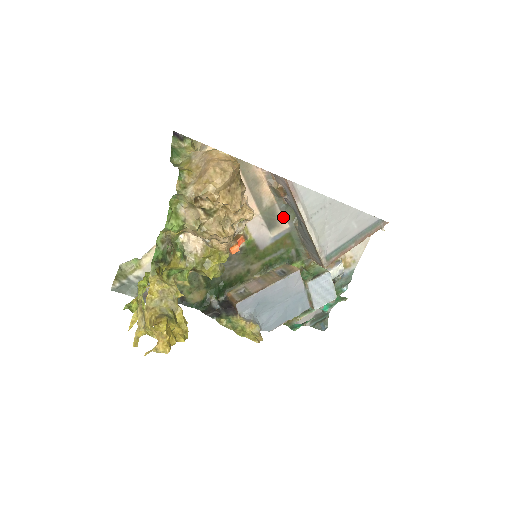
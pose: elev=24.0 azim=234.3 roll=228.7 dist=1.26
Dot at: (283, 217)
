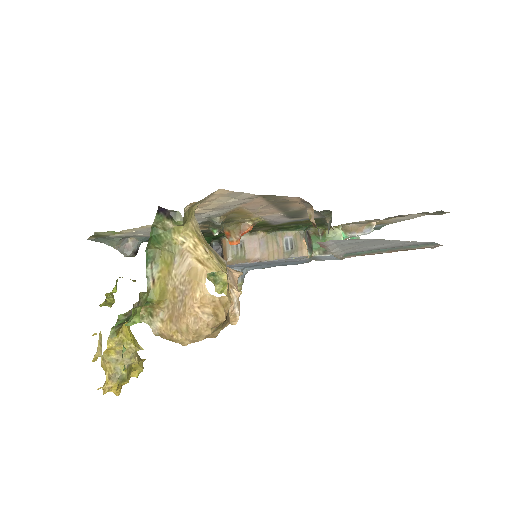
Dot at: occluded
